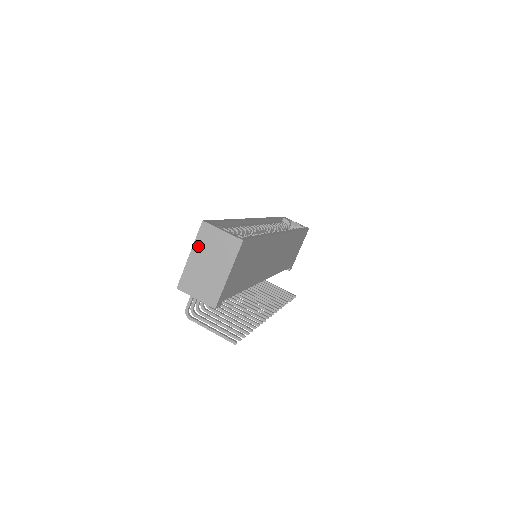
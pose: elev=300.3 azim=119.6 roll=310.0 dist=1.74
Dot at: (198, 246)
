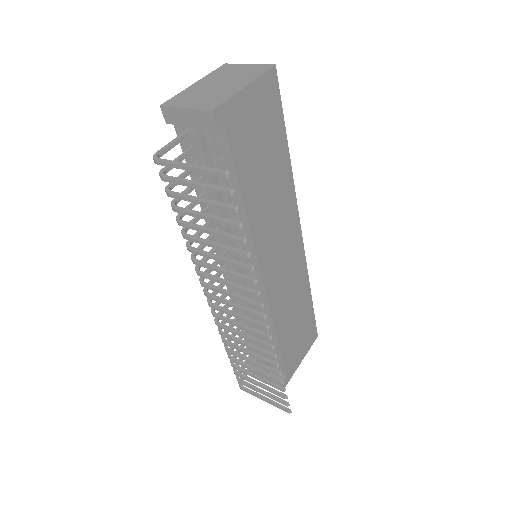
Dot at: (211, 76)
